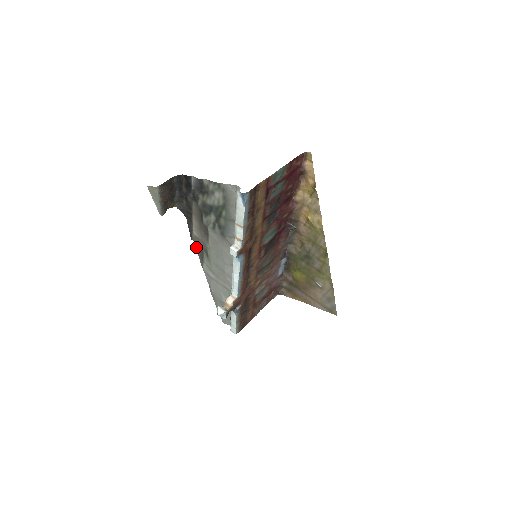
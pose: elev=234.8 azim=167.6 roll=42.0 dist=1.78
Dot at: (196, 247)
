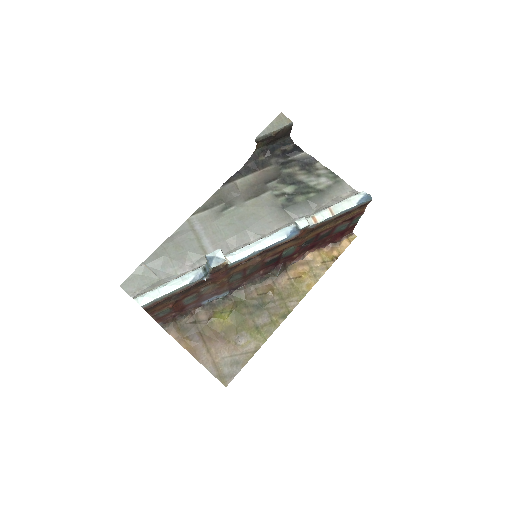
Dot at: (218, 193)
